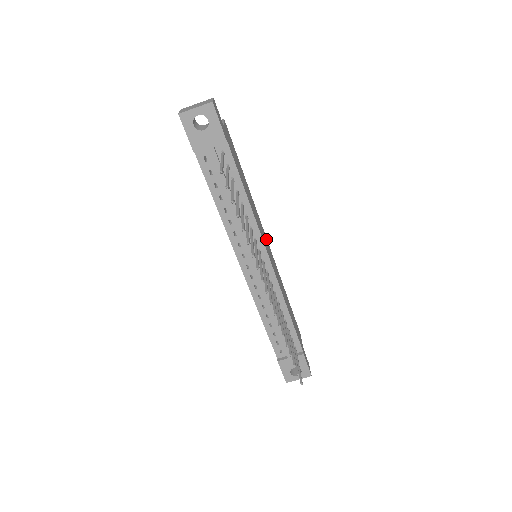
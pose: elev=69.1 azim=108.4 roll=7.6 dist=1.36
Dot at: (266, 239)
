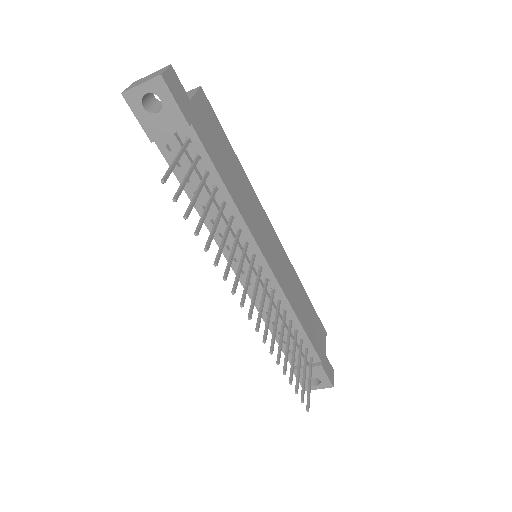
Dot at: (272, 232)
